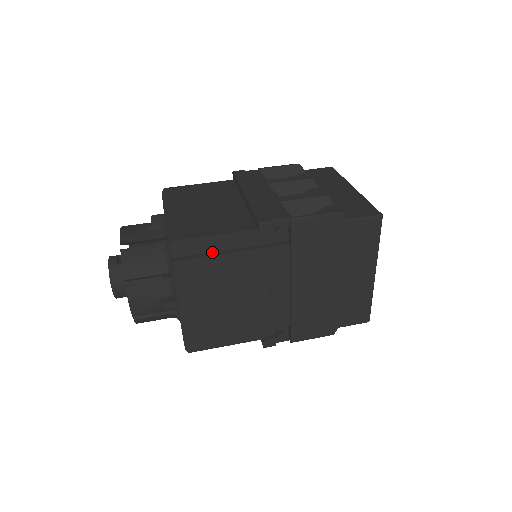
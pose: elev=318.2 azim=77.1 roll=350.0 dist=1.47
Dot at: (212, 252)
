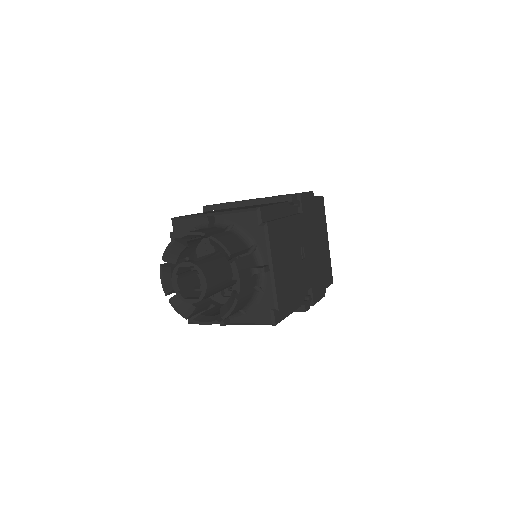
Dot at: occluded
